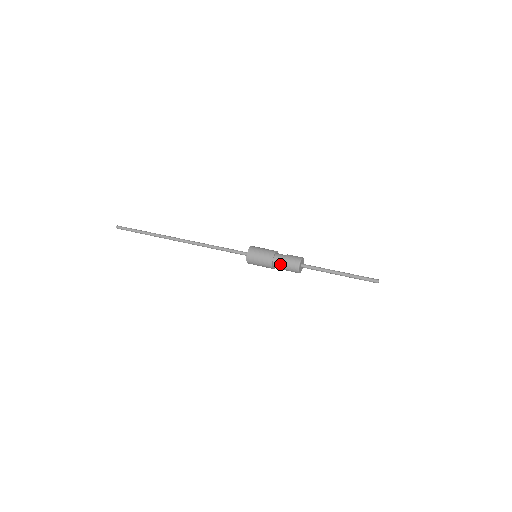
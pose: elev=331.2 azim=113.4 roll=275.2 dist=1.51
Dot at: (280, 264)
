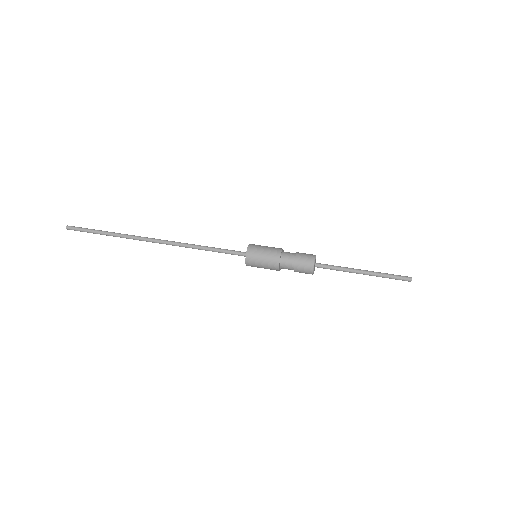
Dot at: (290, 259)
